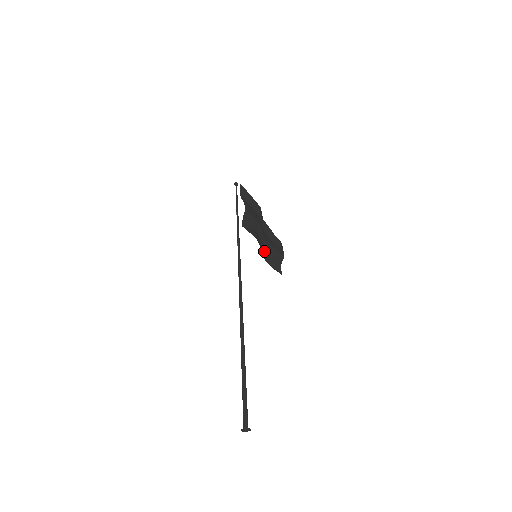
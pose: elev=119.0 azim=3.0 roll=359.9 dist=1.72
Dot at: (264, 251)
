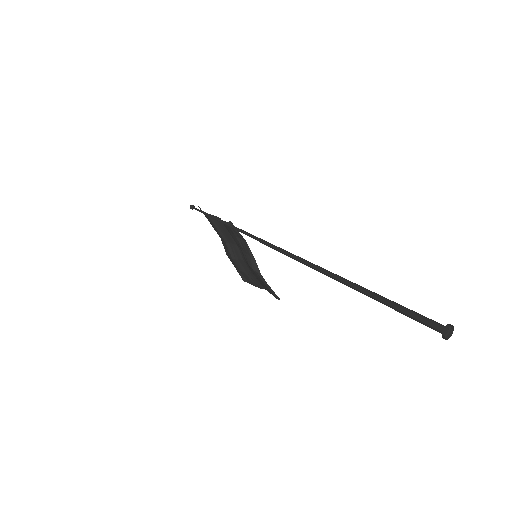
Dot at: (251, 269)
